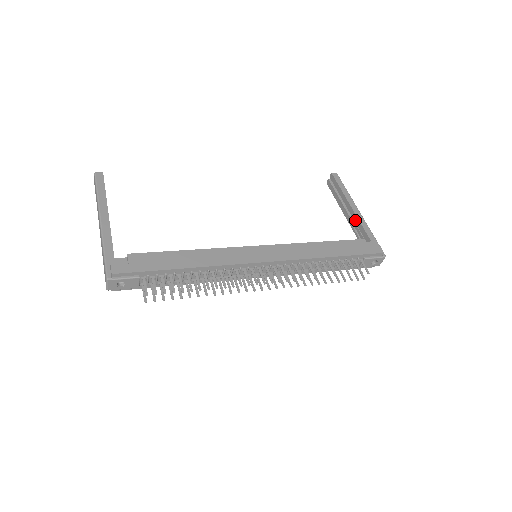
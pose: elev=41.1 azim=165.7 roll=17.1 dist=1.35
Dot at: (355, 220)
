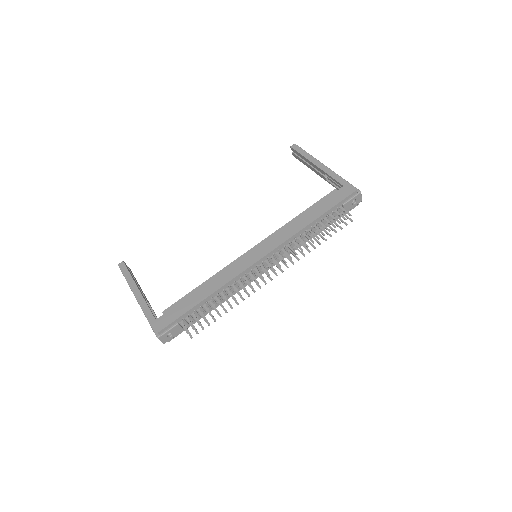
Dot at: (325, 175)
